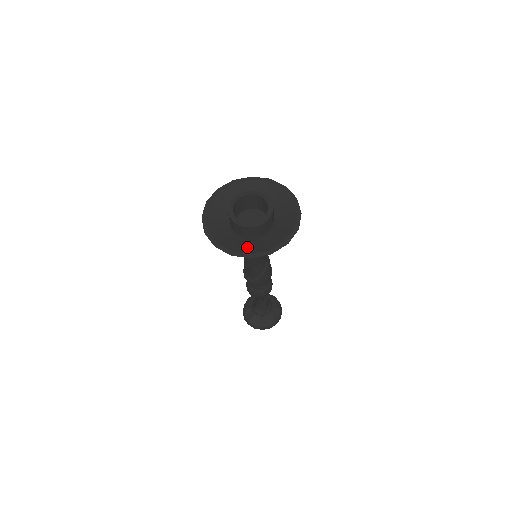
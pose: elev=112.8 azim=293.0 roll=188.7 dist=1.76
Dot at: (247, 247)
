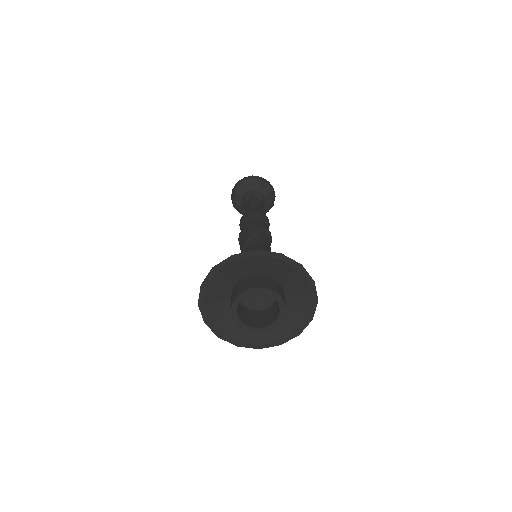
Dot at: (238, 331)
